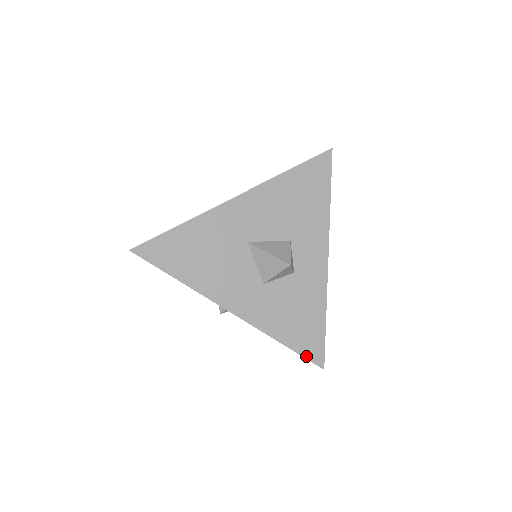
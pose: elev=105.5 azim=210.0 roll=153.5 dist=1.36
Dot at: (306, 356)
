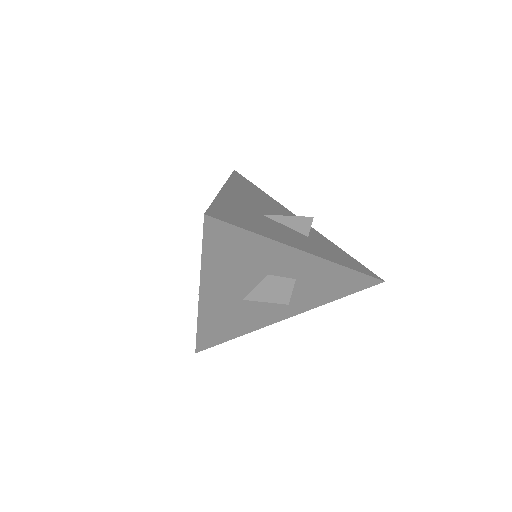
Dot at: (363, 289)
